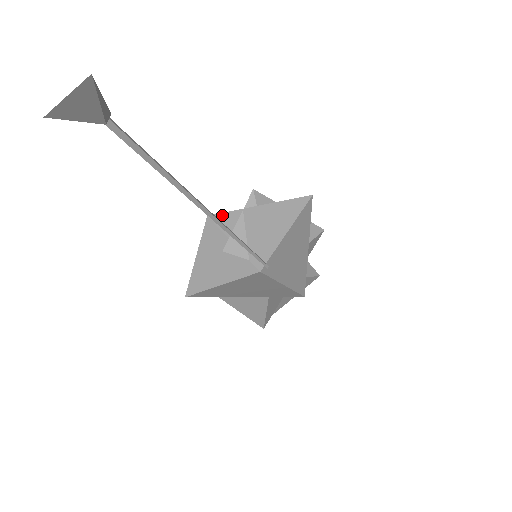
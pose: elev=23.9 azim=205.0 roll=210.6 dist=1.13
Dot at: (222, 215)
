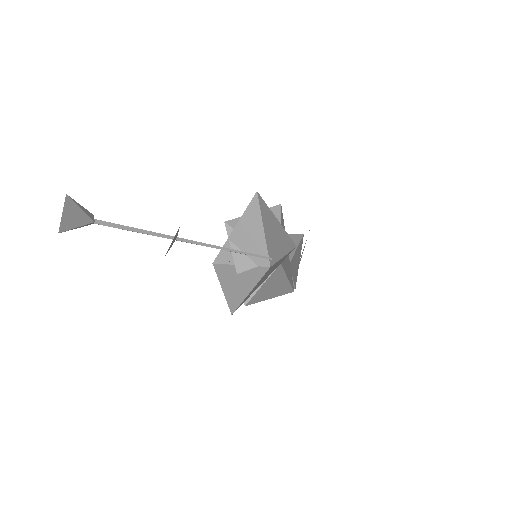
Dot at: (220, 254)
